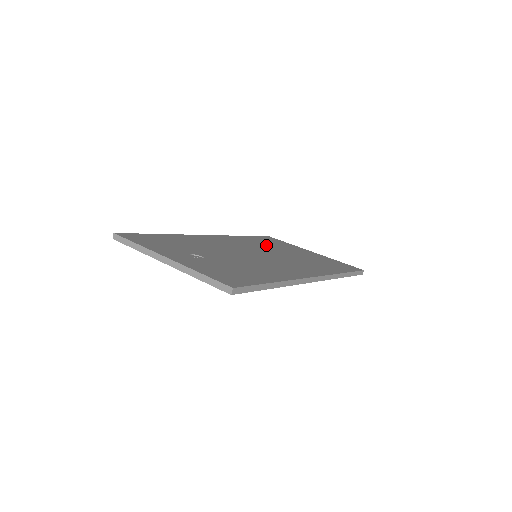
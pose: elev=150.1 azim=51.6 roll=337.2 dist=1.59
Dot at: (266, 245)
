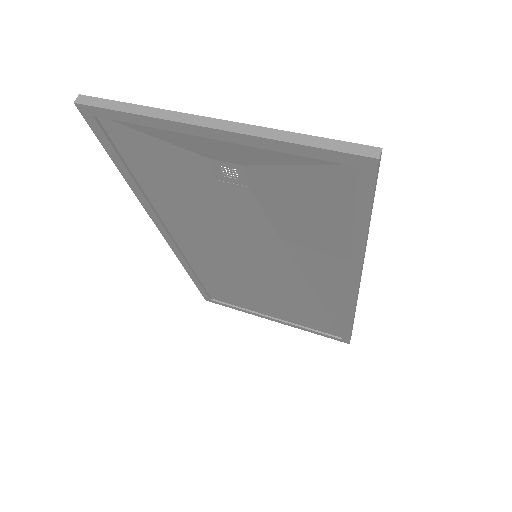
Dot at: occluded
